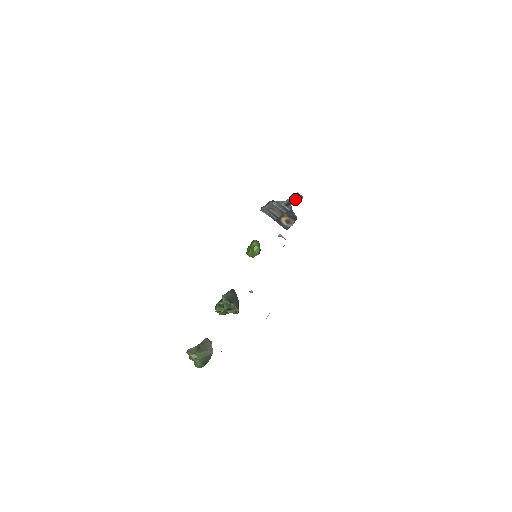
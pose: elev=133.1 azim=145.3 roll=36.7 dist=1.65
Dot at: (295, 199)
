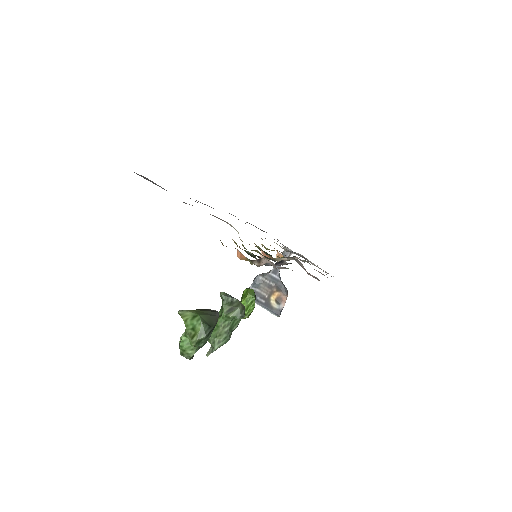
Dot at: occluded
